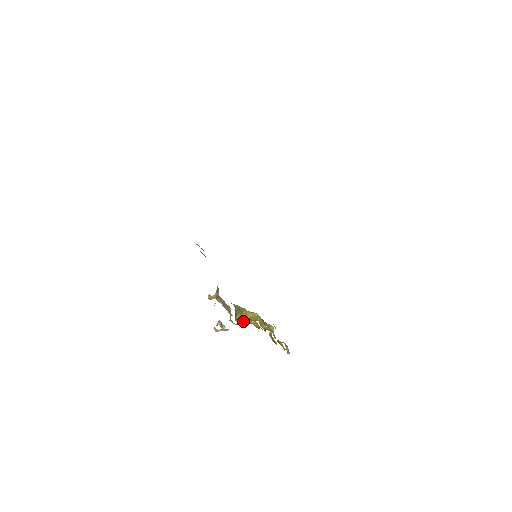
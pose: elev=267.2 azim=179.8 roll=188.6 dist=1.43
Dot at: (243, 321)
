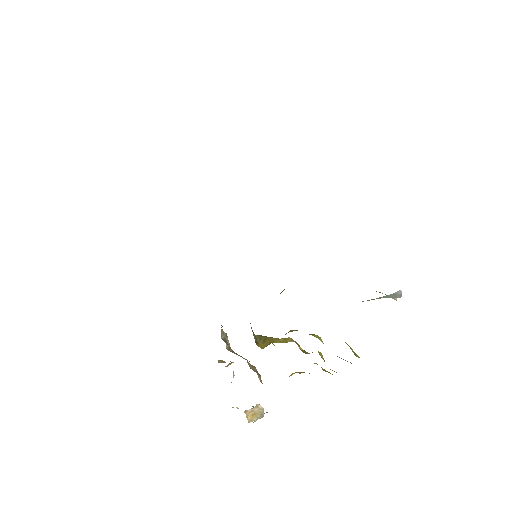
Dot at: occluded
